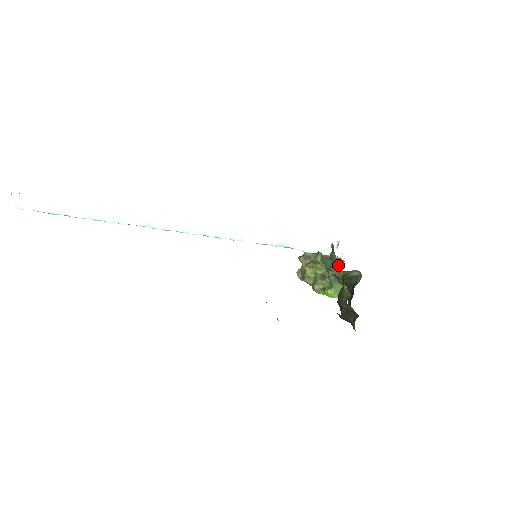
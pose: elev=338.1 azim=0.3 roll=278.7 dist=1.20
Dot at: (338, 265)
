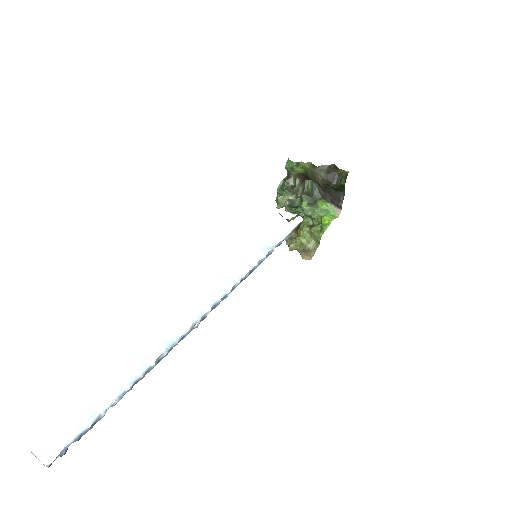
Dot at: (287, 176)
